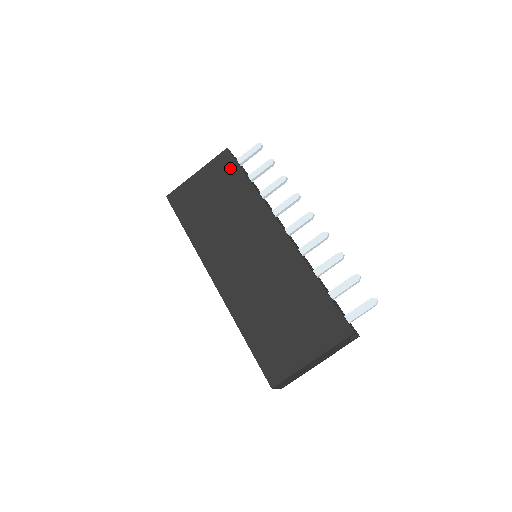
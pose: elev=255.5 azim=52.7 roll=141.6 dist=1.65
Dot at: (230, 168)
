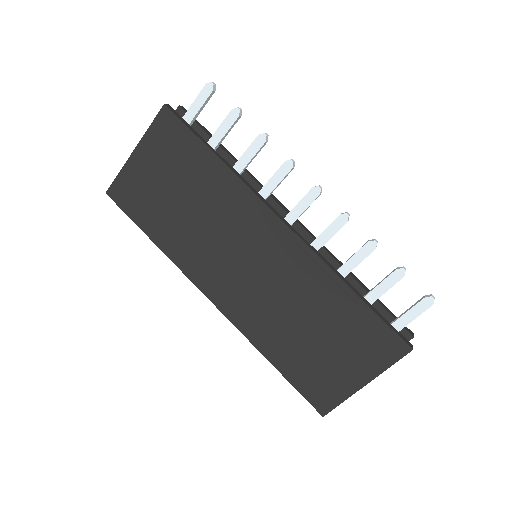
Dot at: (180, 138)
